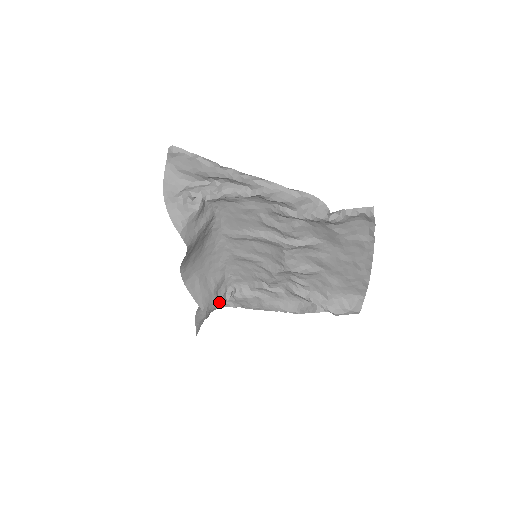
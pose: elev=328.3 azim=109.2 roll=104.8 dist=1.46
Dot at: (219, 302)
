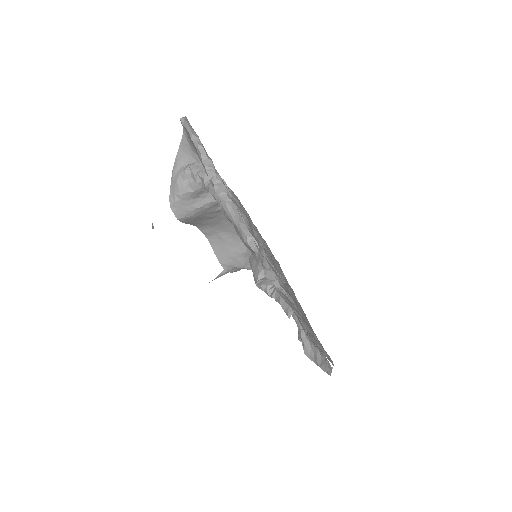
Dot at: occluded
